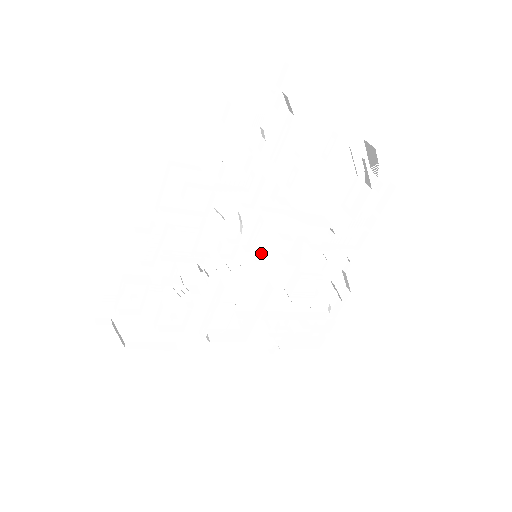
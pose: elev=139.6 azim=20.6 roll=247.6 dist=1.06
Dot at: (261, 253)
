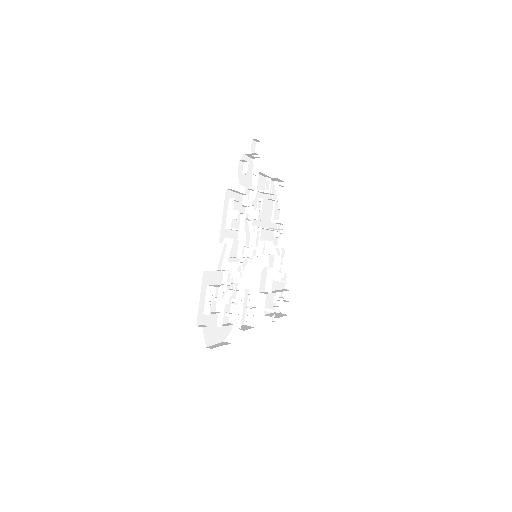
Dot at: (258, 253)
